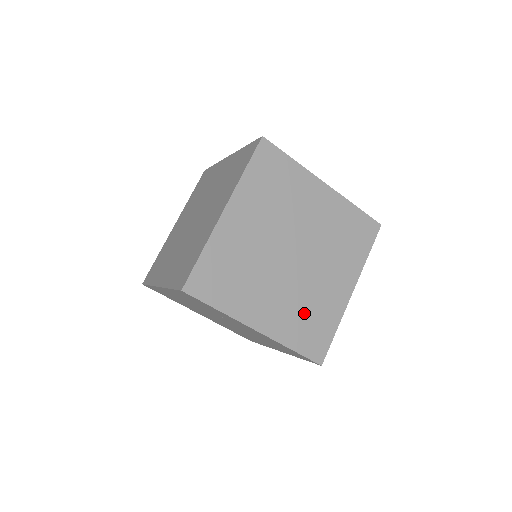
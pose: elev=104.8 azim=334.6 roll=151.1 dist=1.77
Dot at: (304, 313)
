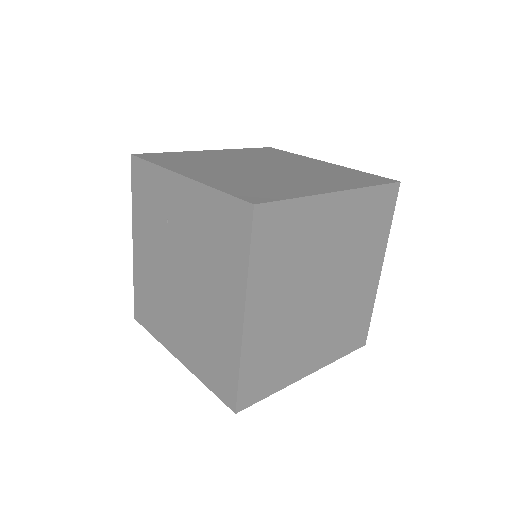
Dot at: (254, 183)
